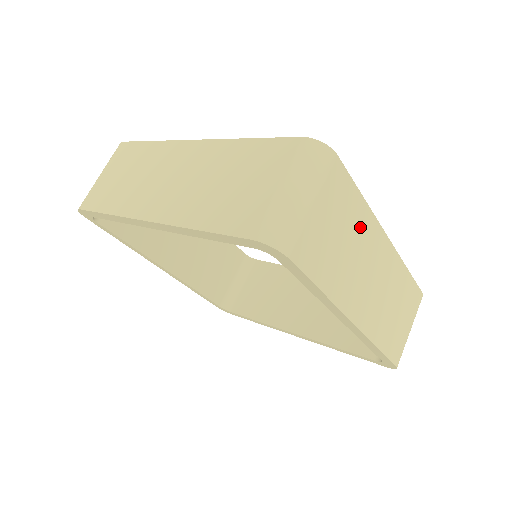
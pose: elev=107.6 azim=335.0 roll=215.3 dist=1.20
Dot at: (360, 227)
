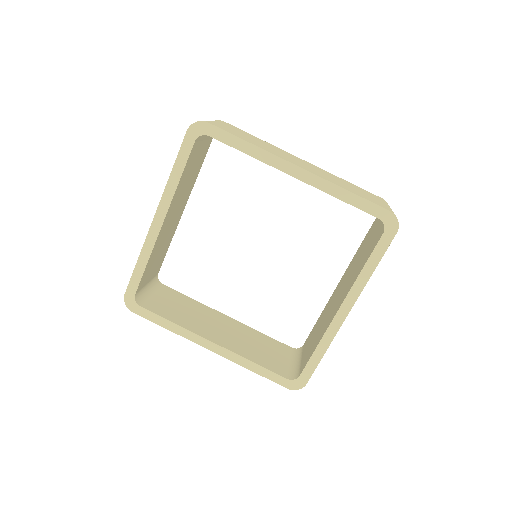
Dot at: occluded
